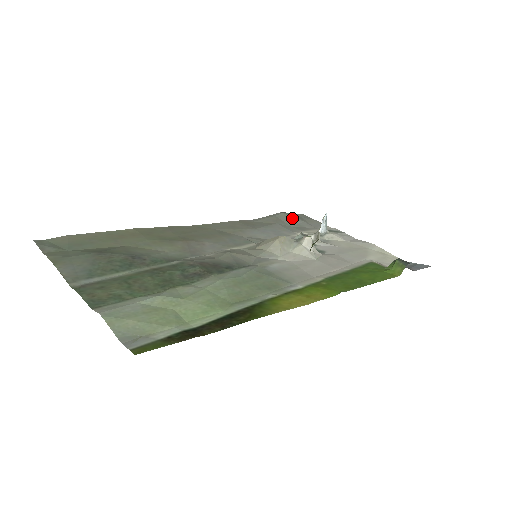
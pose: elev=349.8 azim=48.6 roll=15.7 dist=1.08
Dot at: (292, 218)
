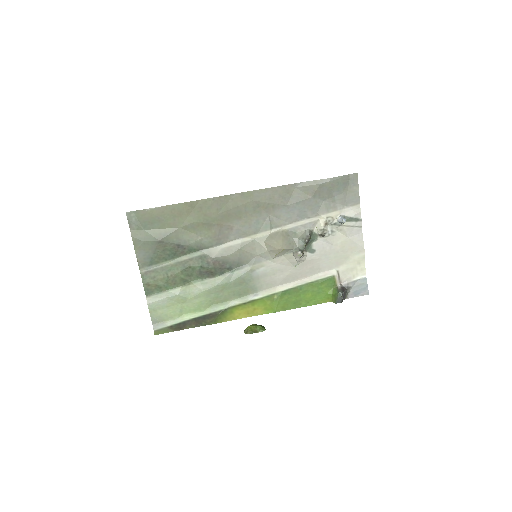
Dot at: (334, 189)
